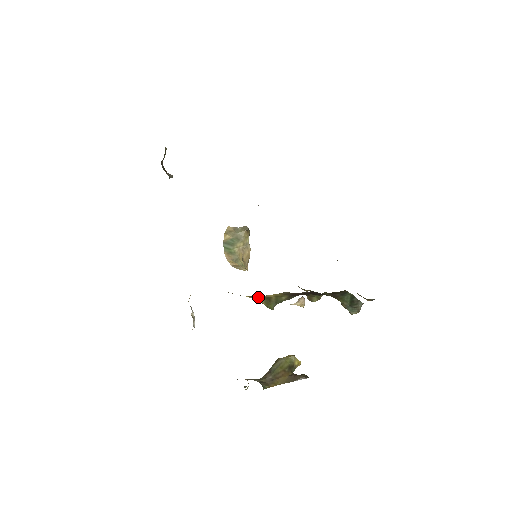
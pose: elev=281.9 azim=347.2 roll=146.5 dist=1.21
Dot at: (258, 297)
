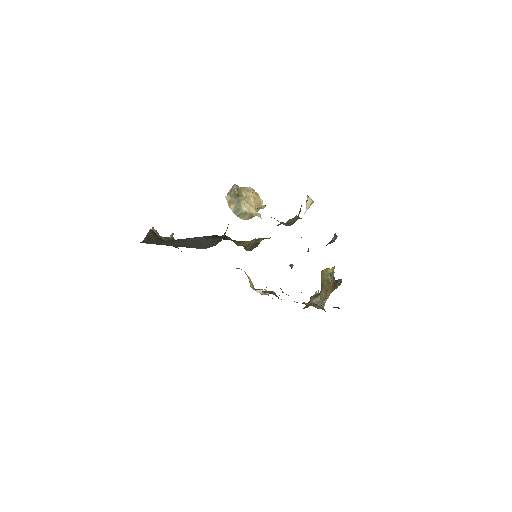
Dot at: occluded
